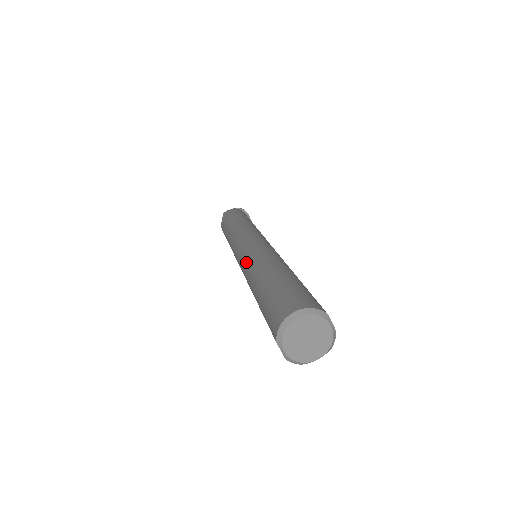
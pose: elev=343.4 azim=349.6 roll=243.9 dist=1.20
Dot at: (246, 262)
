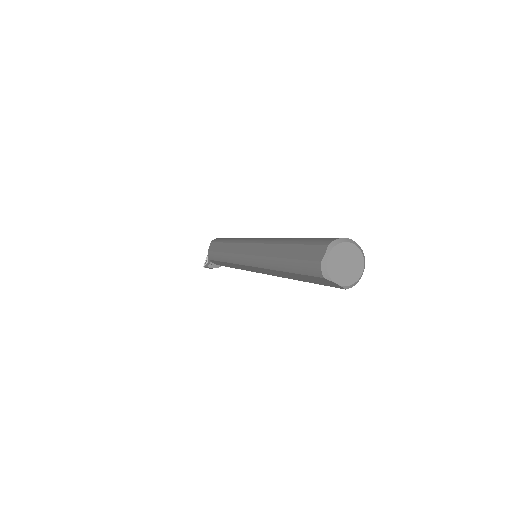
Dot at: (271, 238)
